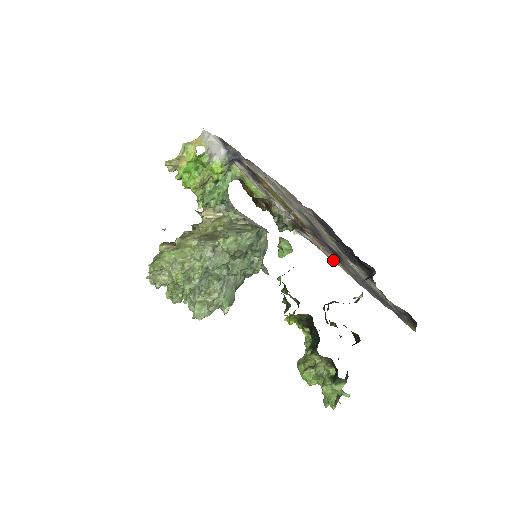
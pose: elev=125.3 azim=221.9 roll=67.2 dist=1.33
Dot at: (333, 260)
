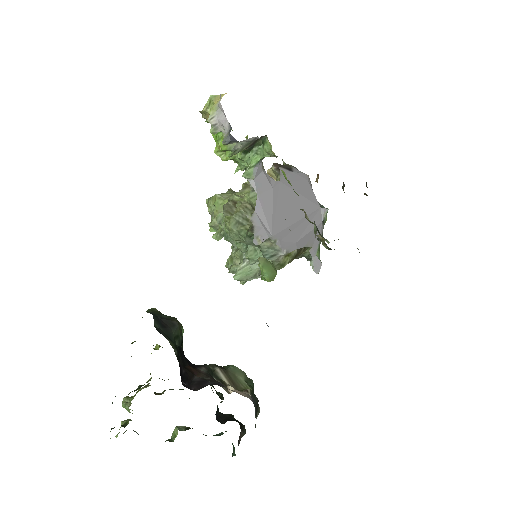
Dot at: occluded
